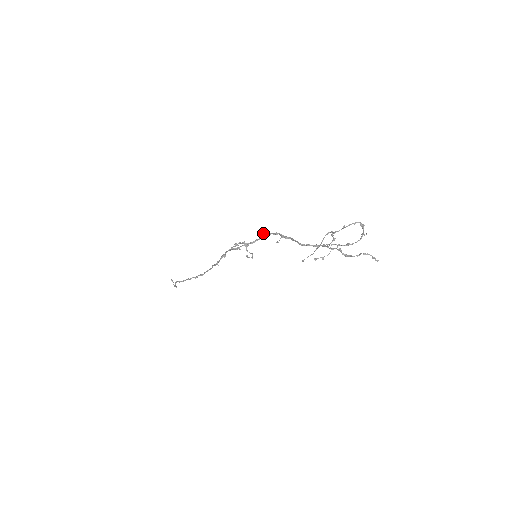
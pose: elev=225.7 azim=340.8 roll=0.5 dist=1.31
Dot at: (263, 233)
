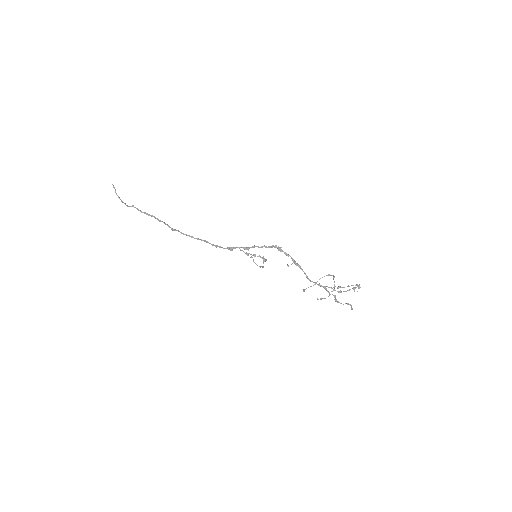
Dot at: (276, 247)
